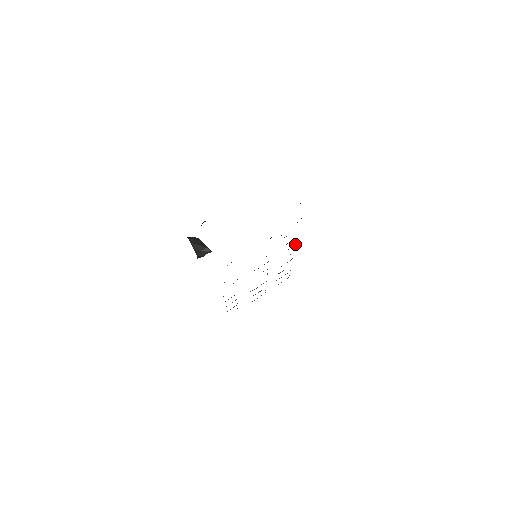
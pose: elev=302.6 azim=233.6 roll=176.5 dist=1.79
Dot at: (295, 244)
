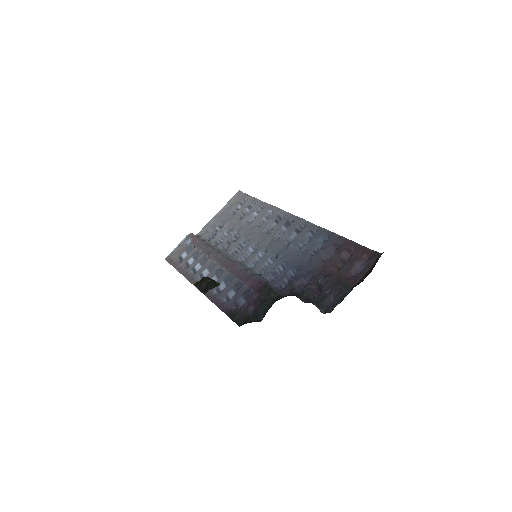
Dot at: (290, 221)
